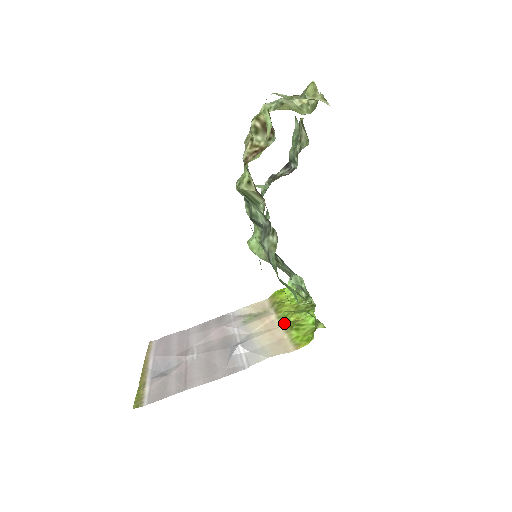
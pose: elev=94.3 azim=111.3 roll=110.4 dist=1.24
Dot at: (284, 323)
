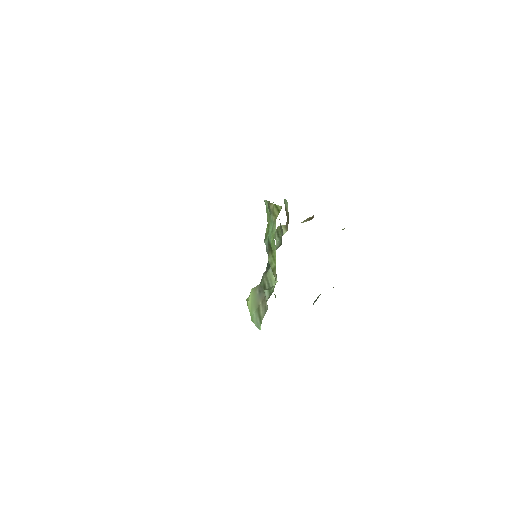
Dot at: occluded
